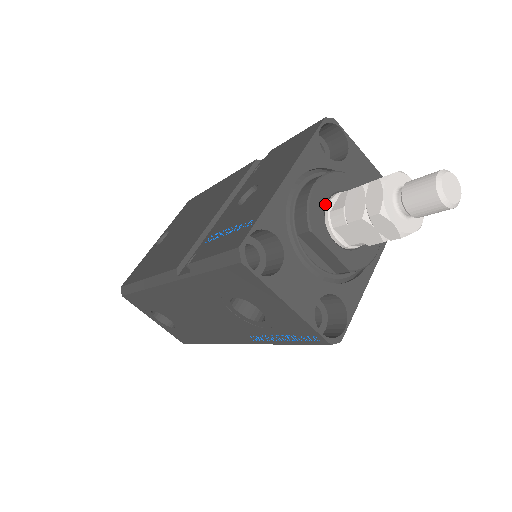
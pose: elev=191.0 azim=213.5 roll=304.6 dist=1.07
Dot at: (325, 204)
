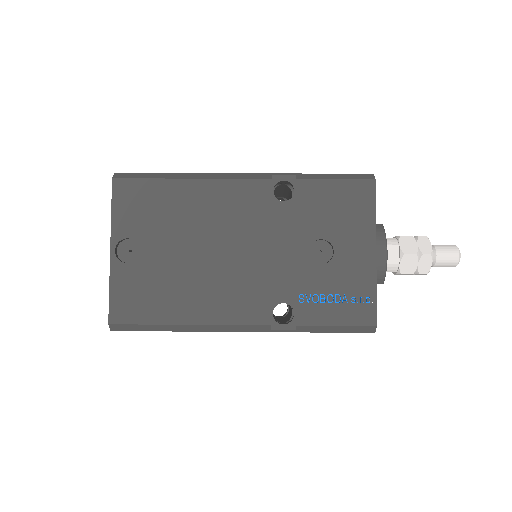
Dot at: occluded
